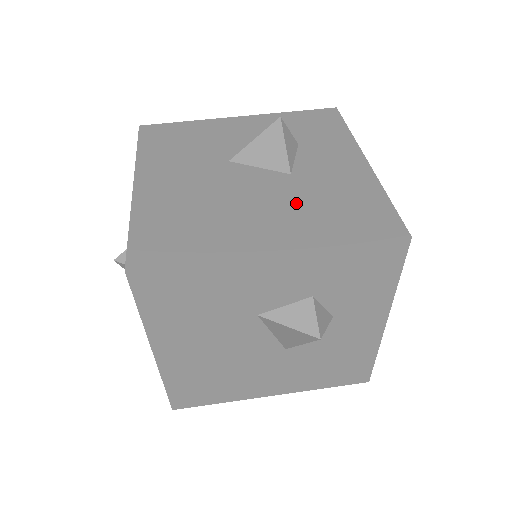
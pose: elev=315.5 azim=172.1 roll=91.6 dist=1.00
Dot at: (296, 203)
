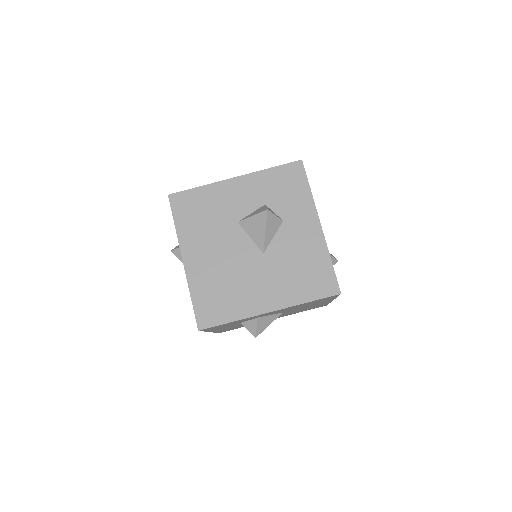
Dot at: occluded
